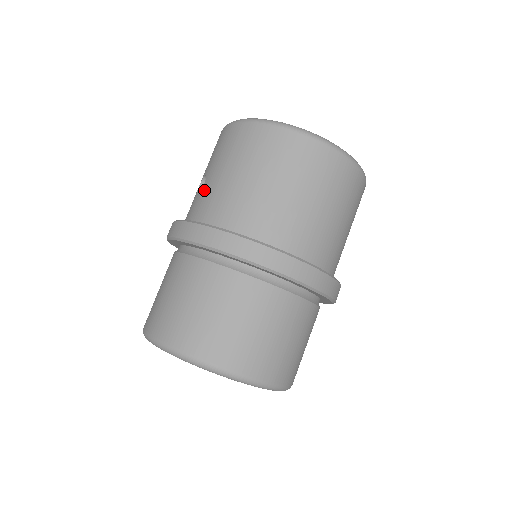
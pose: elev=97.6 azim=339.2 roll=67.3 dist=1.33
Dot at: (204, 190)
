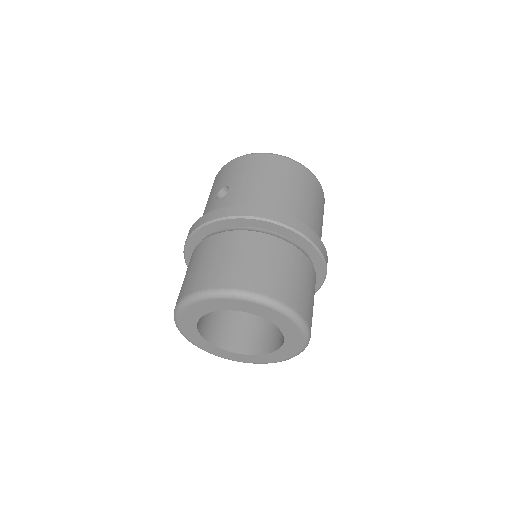
Dot at: (233, 192)
